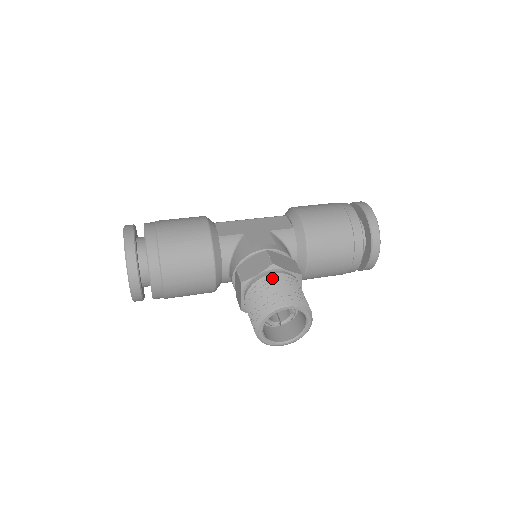
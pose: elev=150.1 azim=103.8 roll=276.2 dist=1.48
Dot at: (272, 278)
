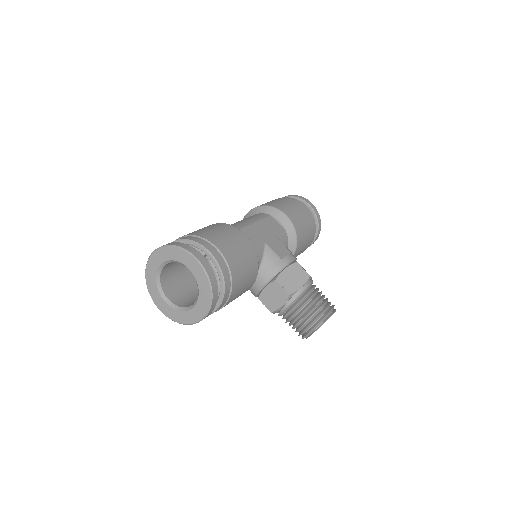
Dot at: (312, 289)
